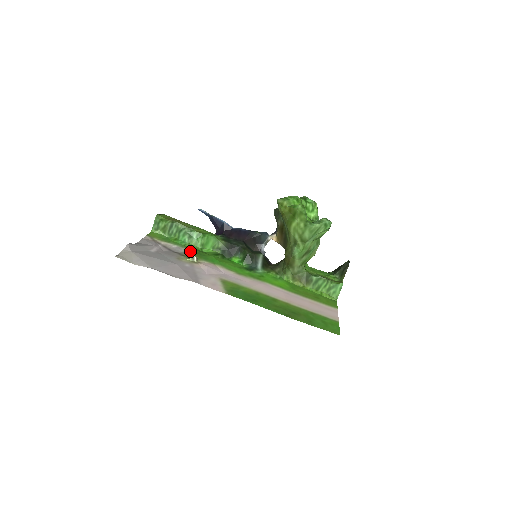
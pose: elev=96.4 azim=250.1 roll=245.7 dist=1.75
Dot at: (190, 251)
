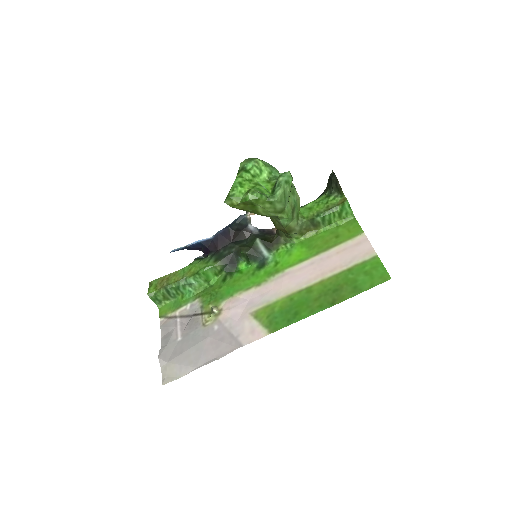
Dot at: (203, 301)
